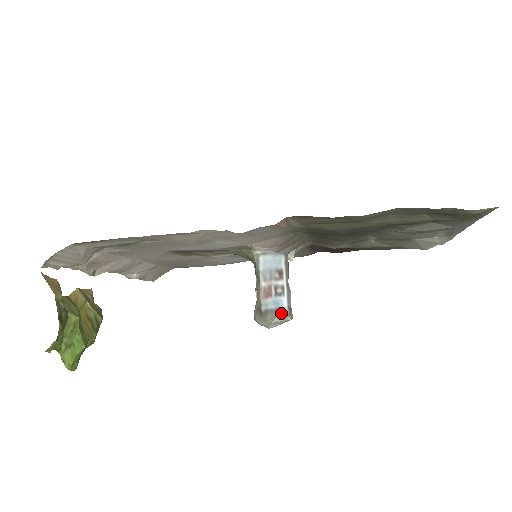
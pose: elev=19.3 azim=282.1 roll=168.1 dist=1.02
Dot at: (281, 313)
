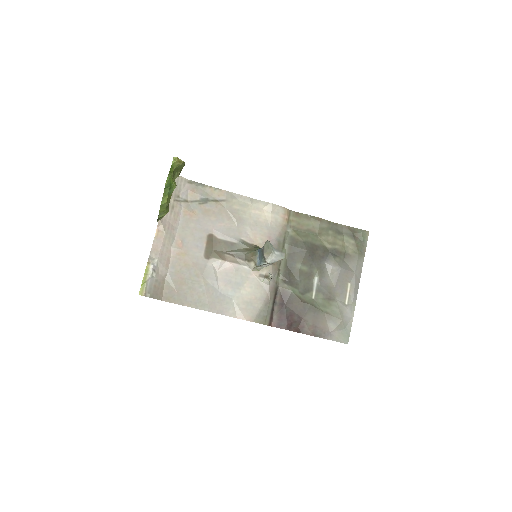
Dot at: occluded
